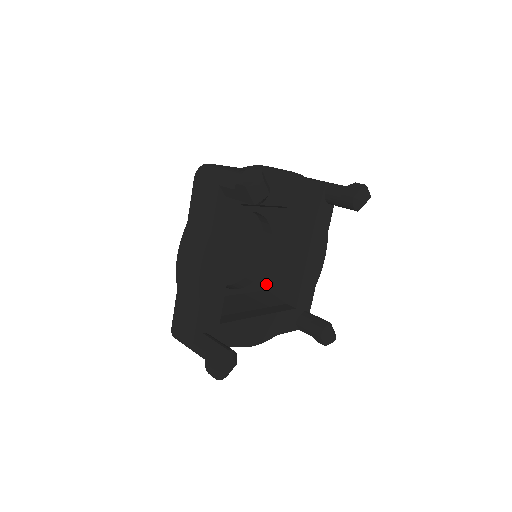
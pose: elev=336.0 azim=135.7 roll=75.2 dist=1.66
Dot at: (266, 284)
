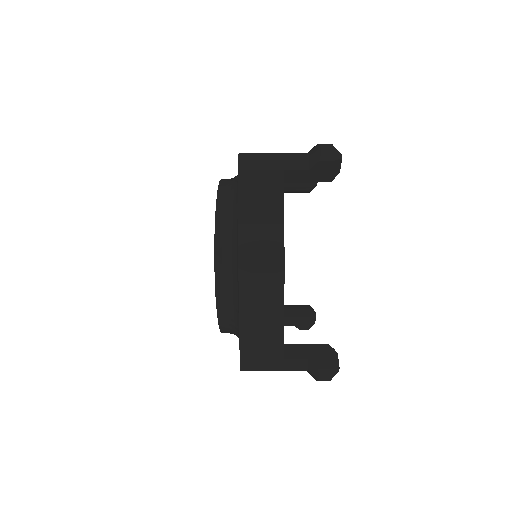
Dot at: occluded
